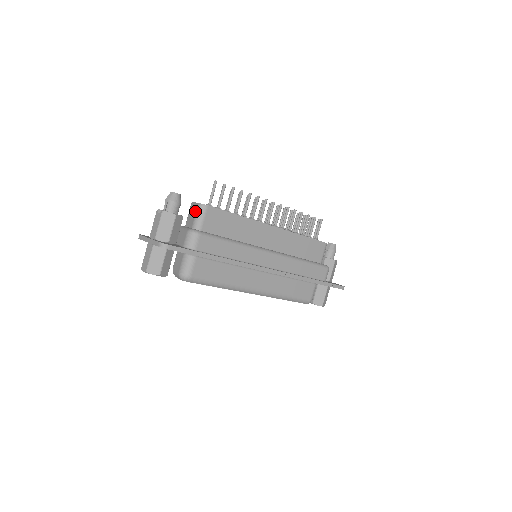
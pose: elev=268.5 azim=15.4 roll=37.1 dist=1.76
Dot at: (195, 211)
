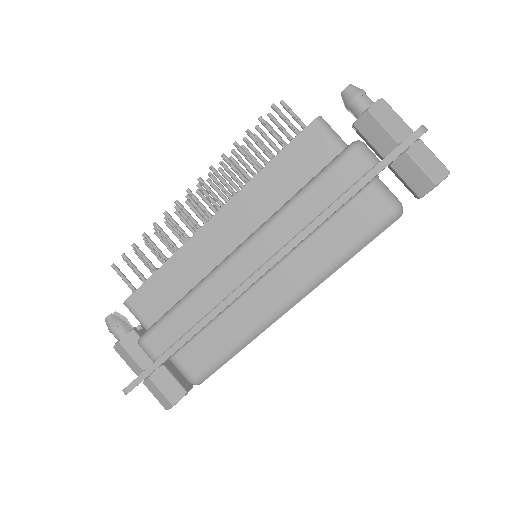
Dot at: occluded
